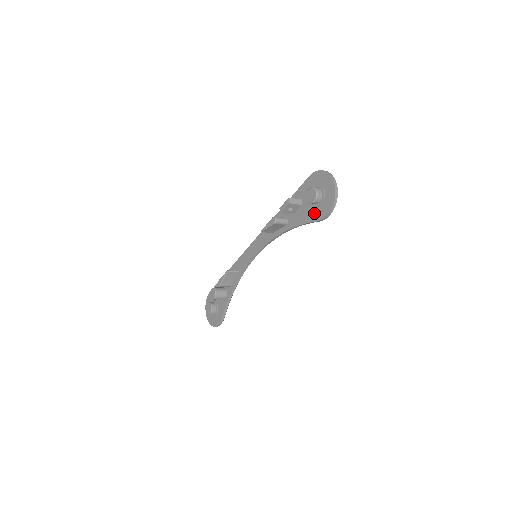
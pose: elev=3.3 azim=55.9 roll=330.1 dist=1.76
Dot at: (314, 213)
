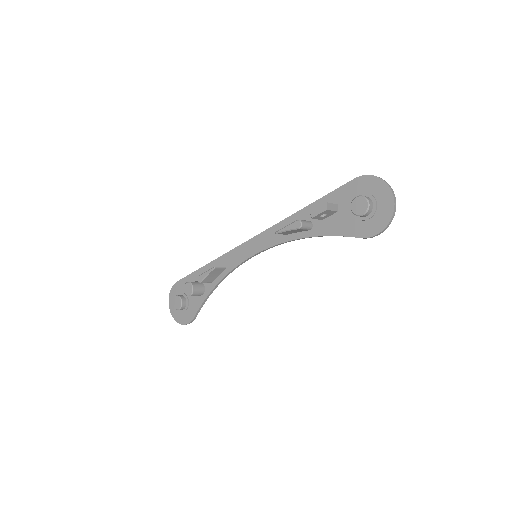
Dot at: (356, 227)
